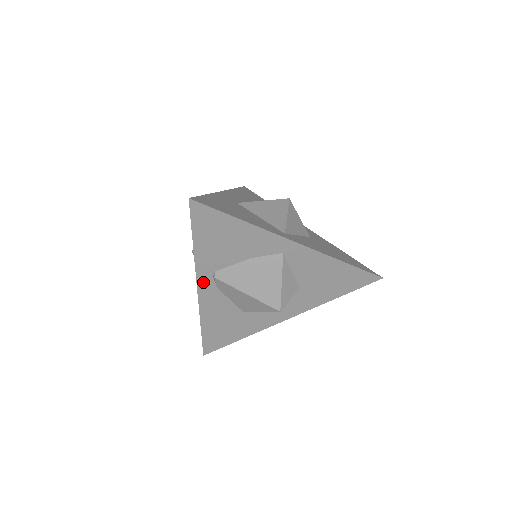
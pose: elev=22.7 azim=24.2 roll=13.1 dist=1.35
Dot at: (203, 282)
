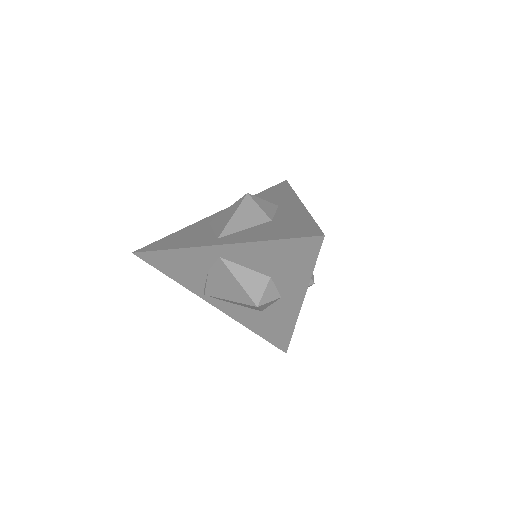
Dot at: (209, 299)
